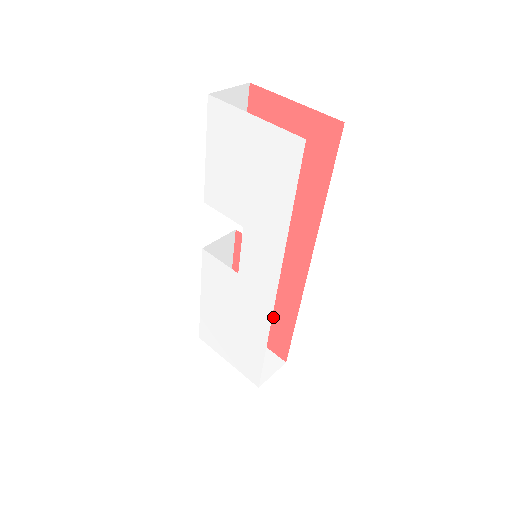
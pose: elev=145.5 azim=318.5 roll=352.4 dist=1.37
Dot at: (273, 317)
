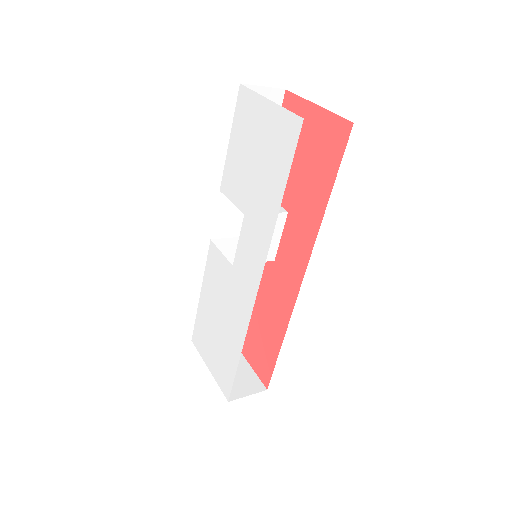
Dot at: (265, 334)
